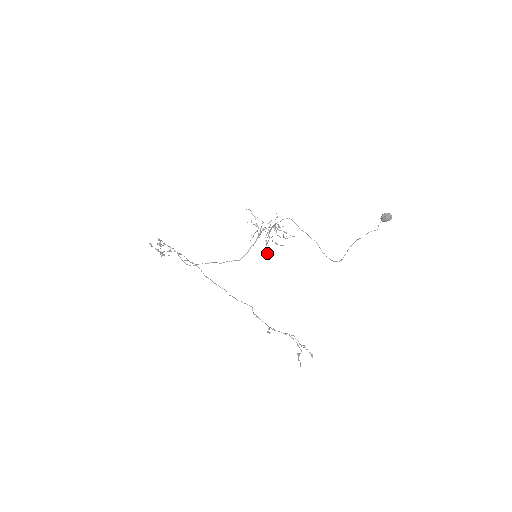
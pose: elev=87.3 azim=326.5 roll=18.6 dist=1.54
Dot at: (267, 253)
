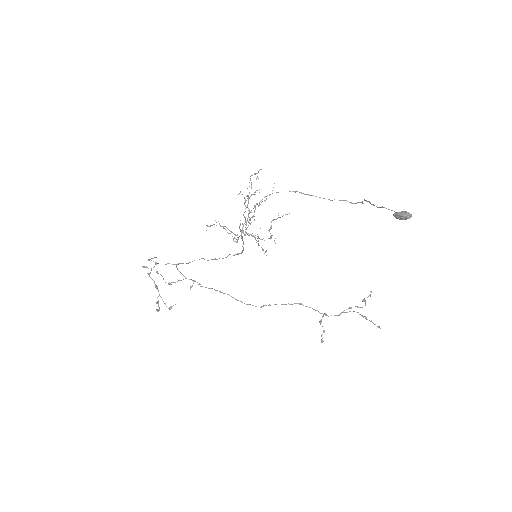
Dot at: (266, 251)
